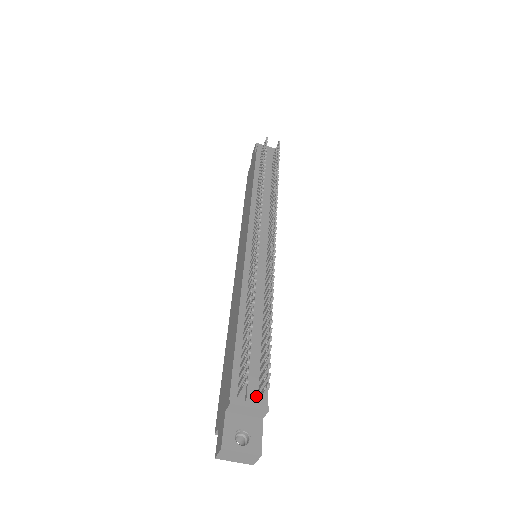
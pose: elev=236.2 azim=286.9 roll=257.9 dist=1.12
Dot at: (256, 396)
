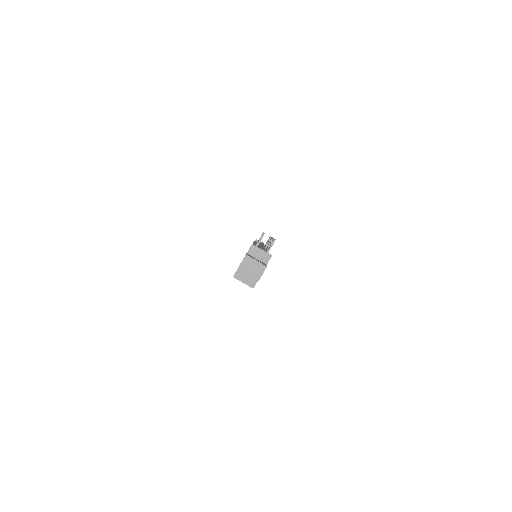
Dot at: occluded
